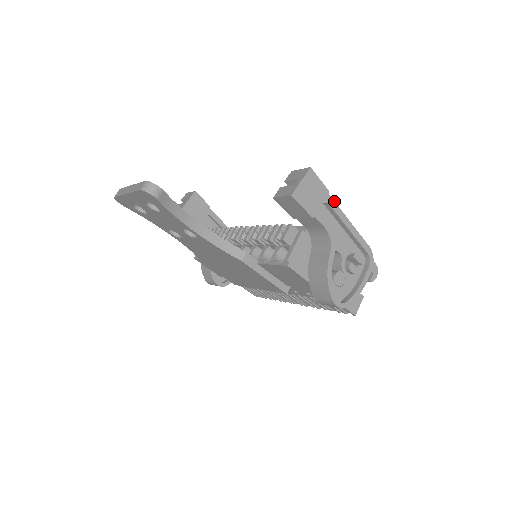
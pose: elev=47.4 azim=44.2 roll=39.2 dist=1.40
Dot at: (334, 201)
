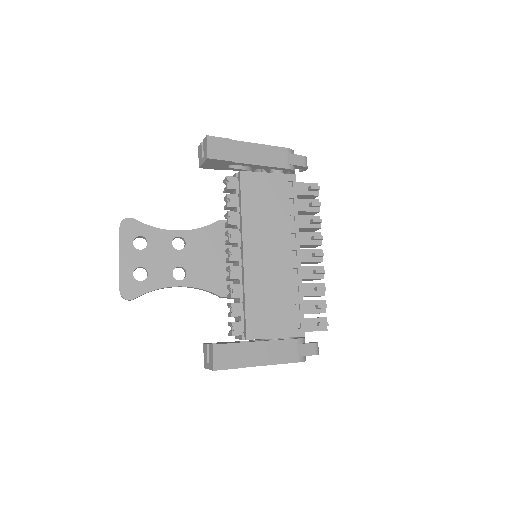
Dot at: occluded
